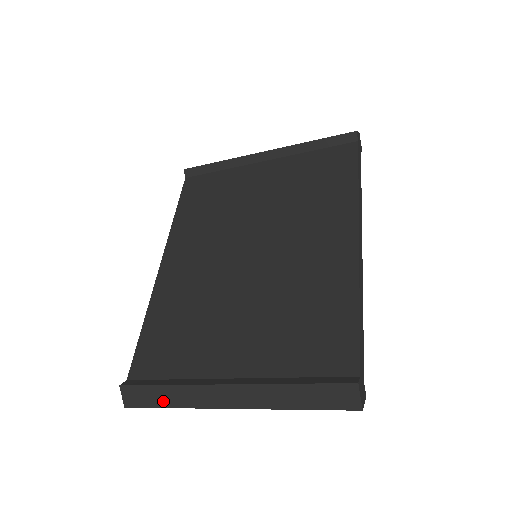
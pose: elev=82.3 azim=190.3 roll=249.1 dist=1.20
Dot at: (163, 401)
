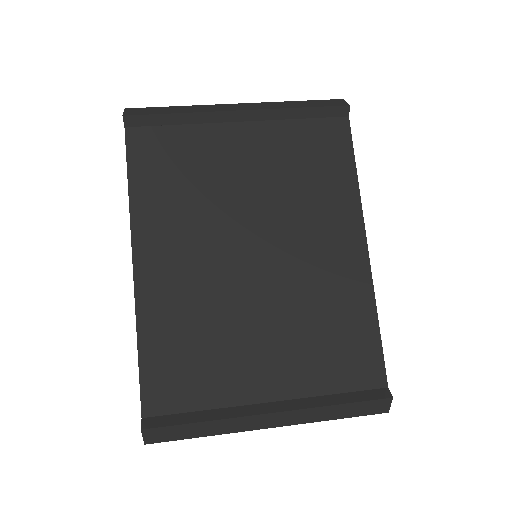
Dot at: (196, 433)
